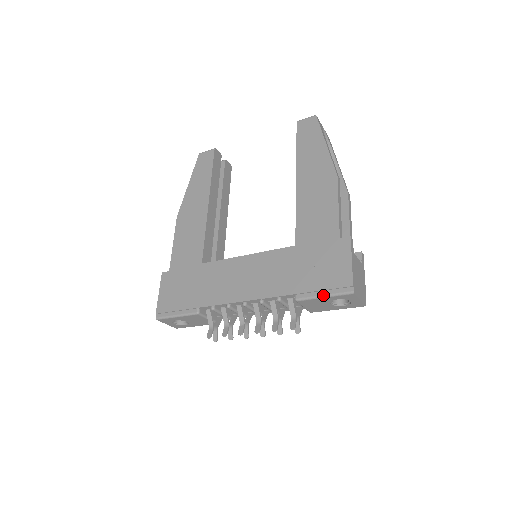
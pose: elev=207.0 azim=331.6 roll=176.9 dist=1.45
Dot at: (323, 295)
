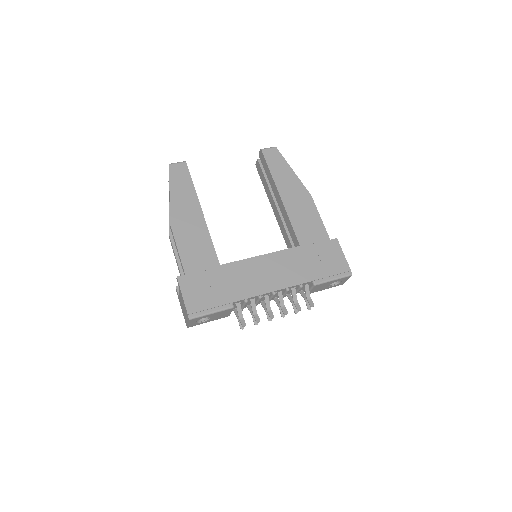
Dot at: (333, 279)
